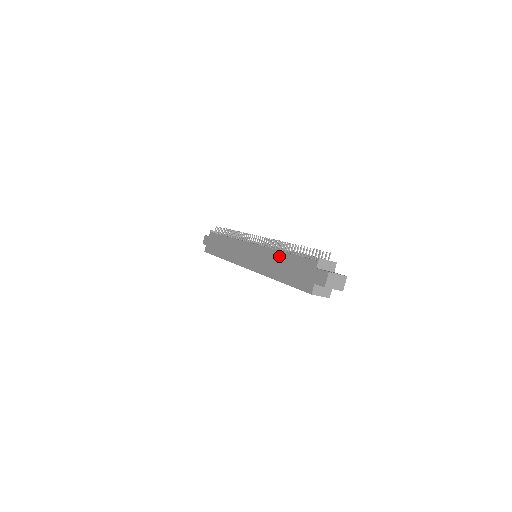
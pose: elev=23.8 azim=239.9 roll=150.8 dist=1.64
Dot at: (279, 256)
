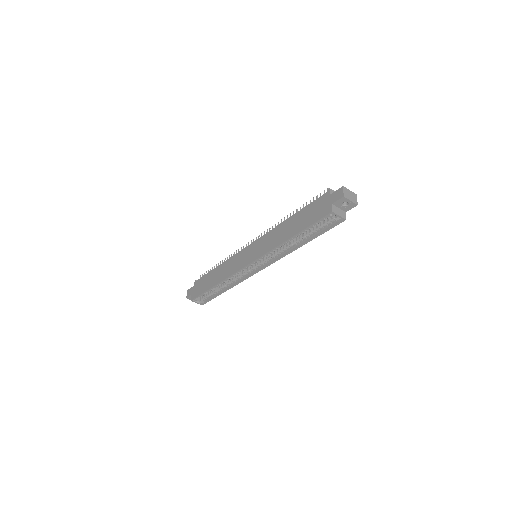
Dot at: (286, 223)
